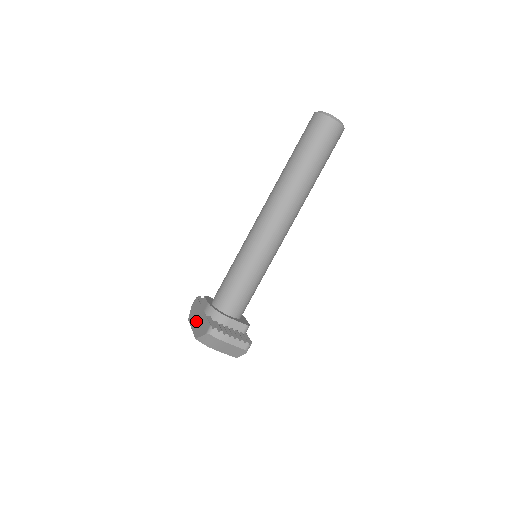
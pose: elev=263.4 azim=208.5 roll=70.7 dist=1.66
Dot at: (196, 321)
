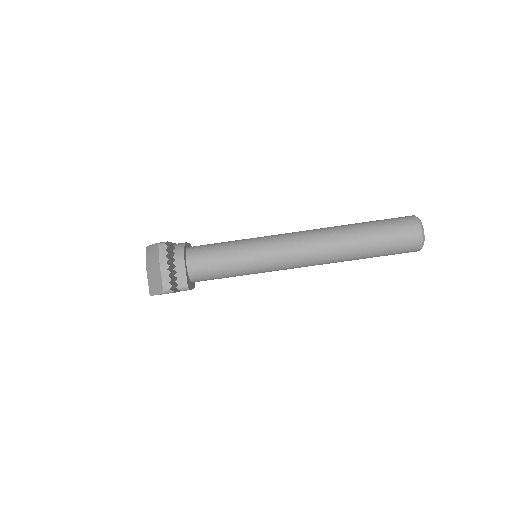
Dot at: occluded
